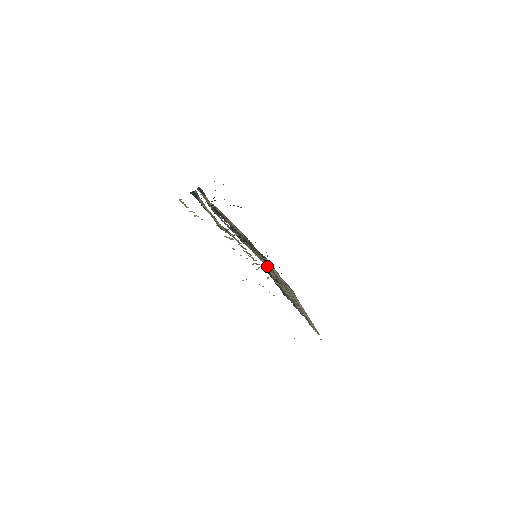
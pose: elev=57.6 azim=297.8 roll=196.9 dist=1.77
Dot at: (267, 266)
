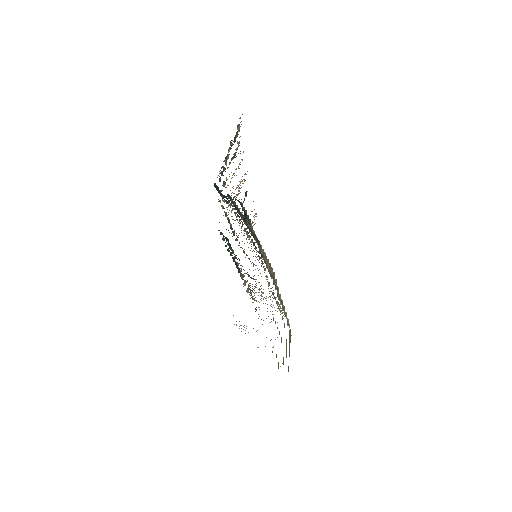
Dot at: (267, 276)
